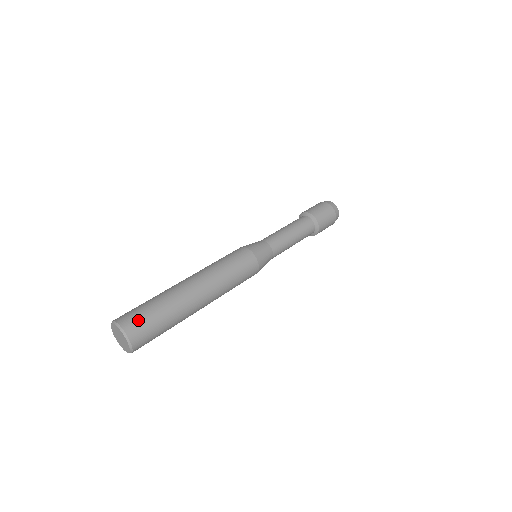
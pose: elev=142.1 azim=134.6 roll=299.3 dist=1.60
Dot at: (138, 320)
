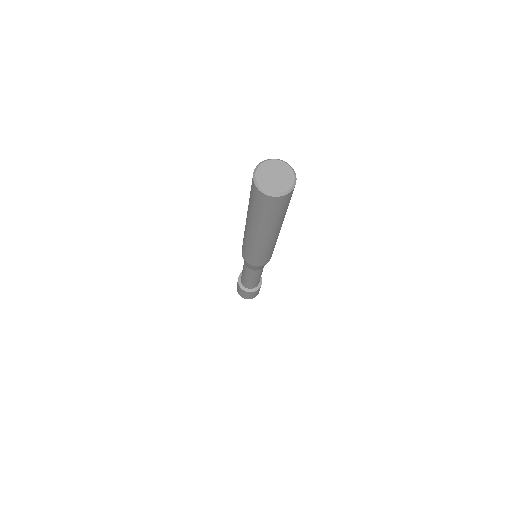
Dot at: occluded
